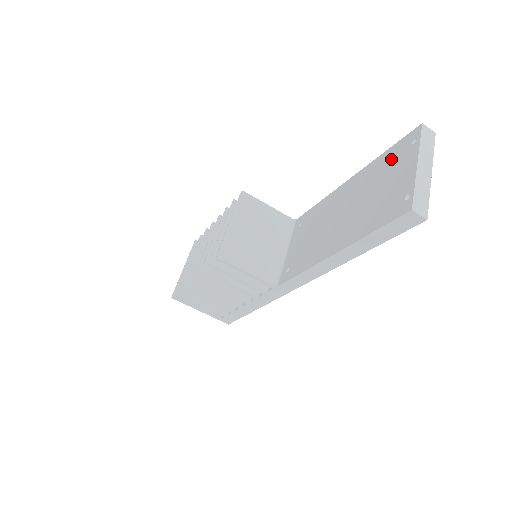
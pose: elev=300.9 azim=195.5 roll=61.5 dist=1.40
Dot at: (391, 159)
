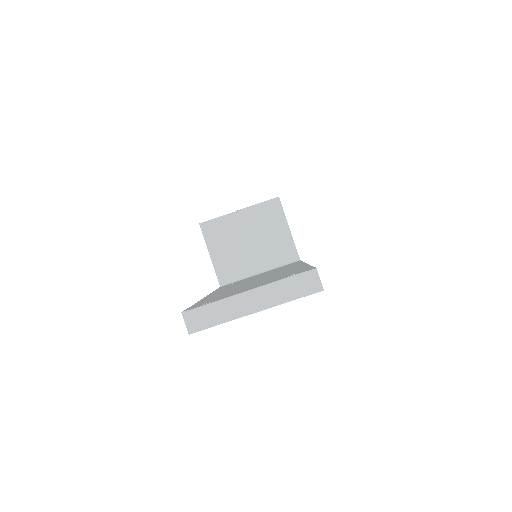
Dot at: (288, 273)
